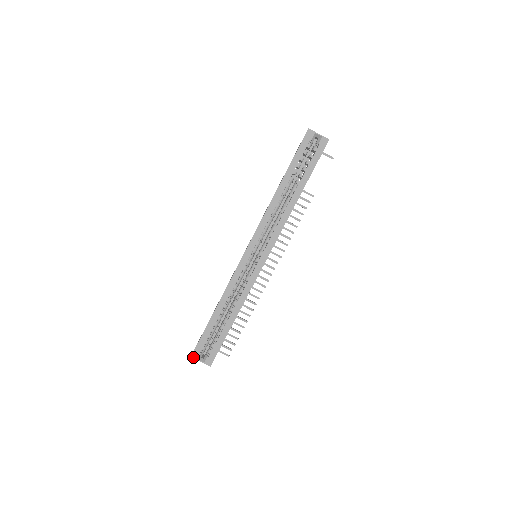
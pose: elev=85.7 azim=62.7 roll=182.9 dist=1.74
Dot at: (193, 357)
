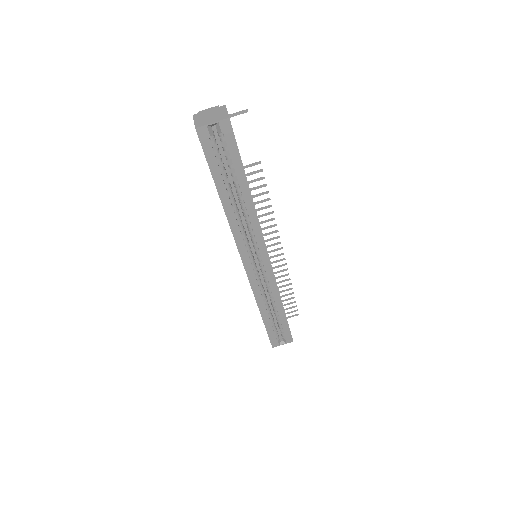
Dot at: occluded
